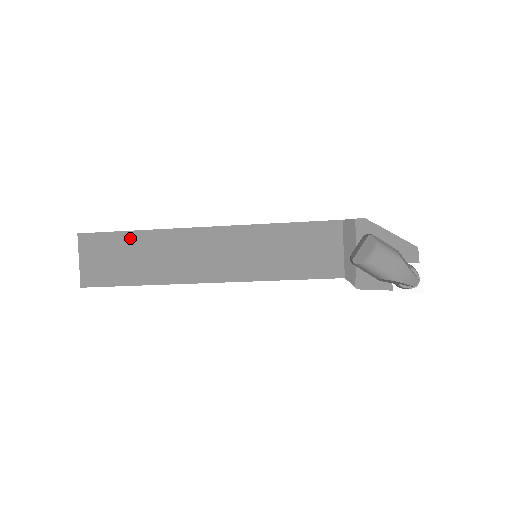
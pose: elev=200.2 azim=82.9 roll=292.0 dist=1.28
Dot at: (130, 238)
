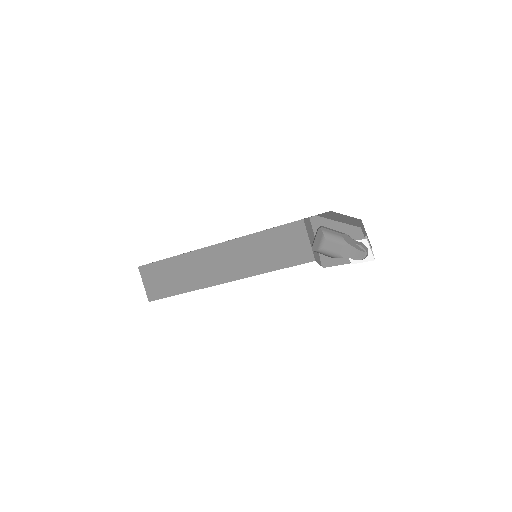
Dot at: (170, 263)
